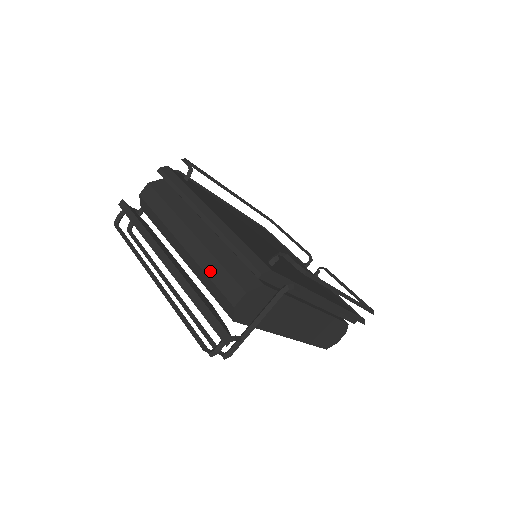
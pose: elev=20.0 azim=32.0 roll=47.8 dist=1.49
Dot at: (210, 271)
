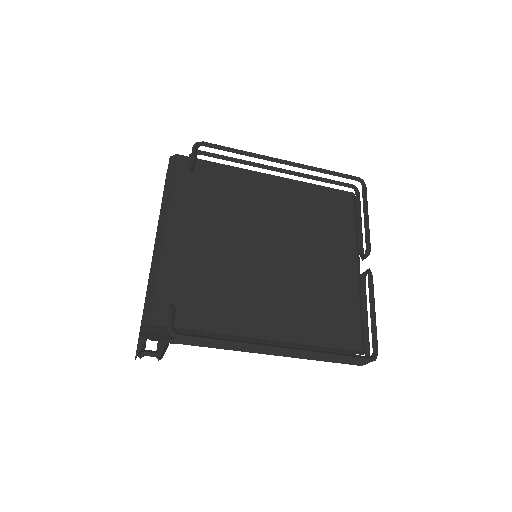
Dot at: occluded
